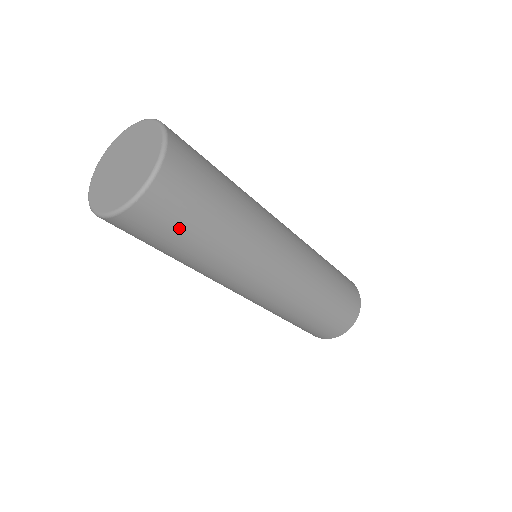
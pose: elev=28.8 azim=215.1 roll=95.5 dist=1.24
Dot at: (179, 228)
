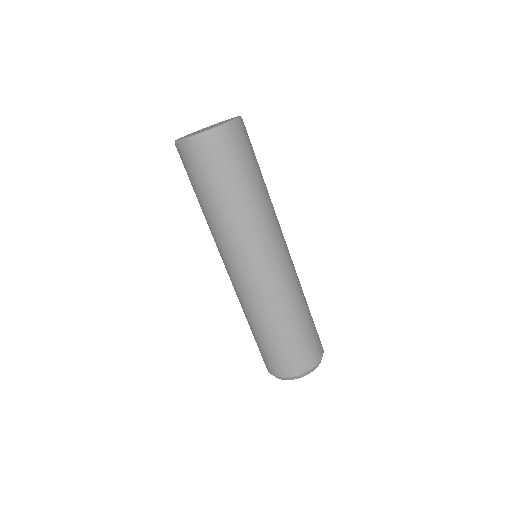
Dot at: (245, 159)
